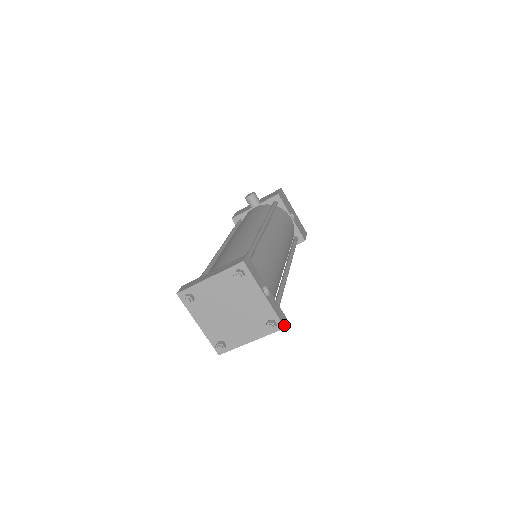
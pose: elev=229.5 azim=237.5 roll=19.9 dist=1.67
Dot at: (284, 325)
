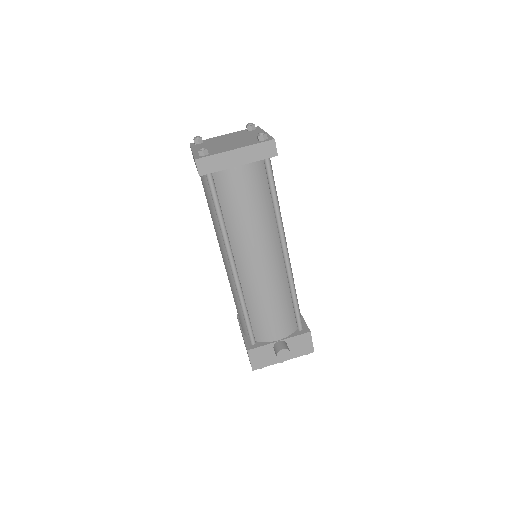
Dot at: (274, 140)
